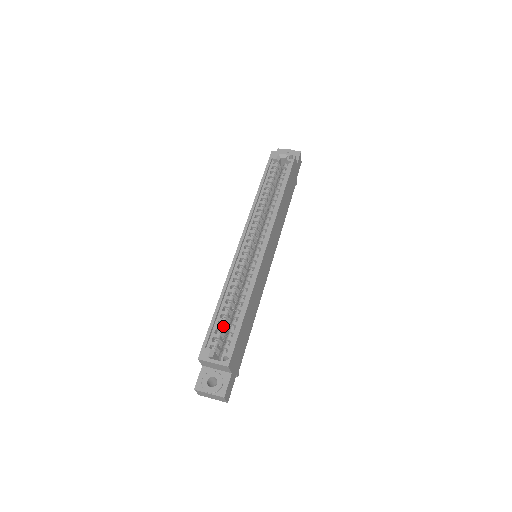
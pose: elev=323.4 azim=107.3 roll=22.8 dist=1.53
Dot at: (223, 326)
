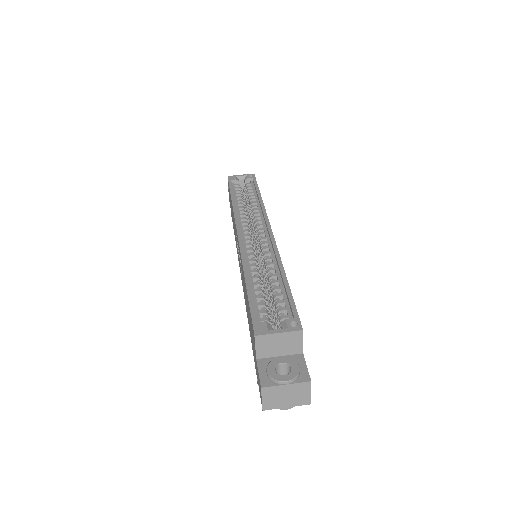
Dot at: (264, 303)
